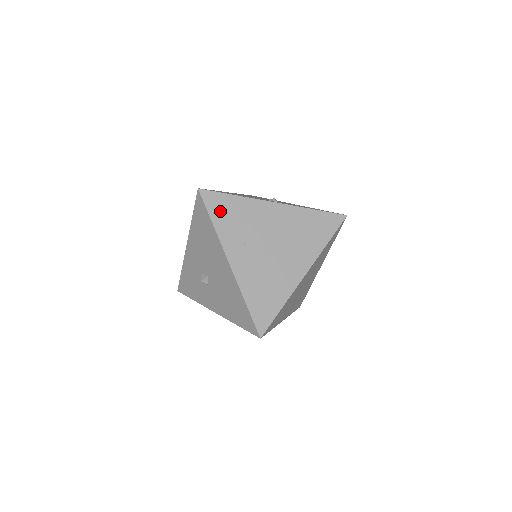
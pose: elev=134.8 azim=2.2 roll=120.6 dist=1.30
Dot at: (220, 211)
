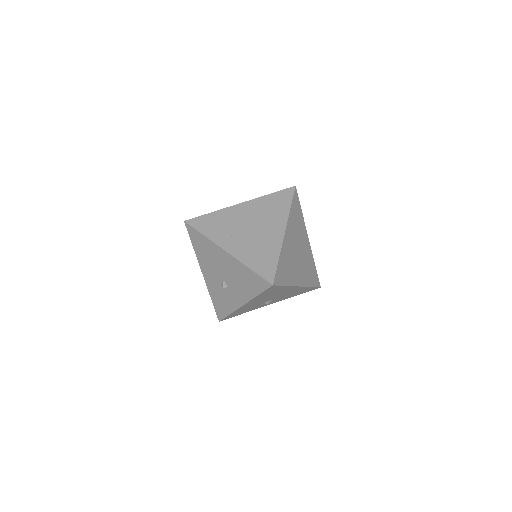
Dot at: (205, 226)
